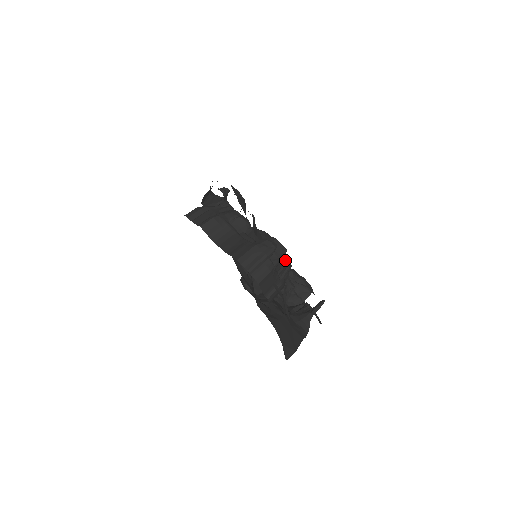
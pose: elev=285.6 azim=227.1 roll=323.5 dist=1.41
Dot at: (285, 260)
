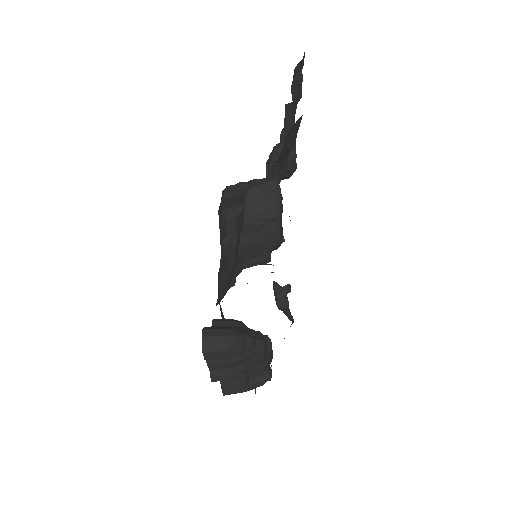
Dot at: occluded
